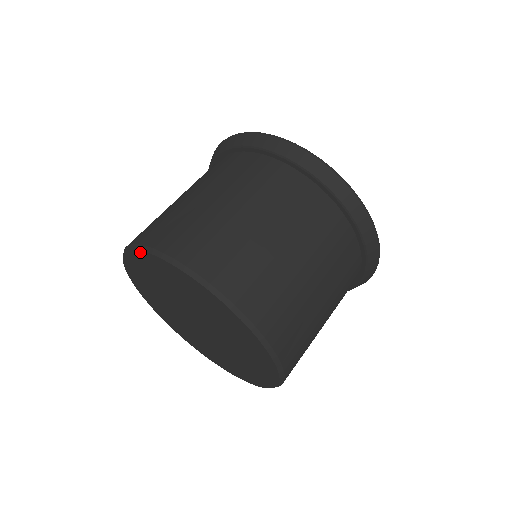
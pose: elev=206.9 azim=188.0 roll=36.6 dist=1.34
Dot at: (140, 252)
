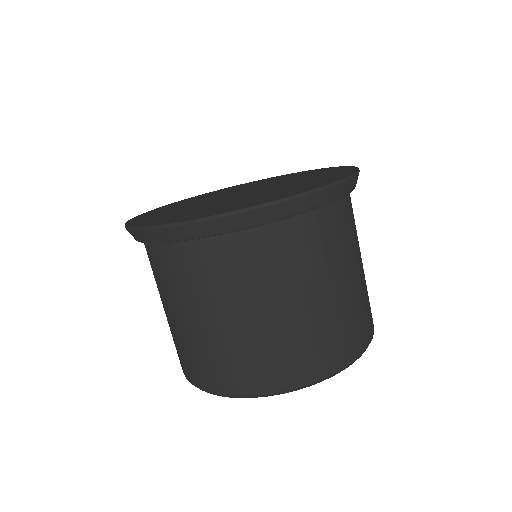
Dot at: (285, 392)
